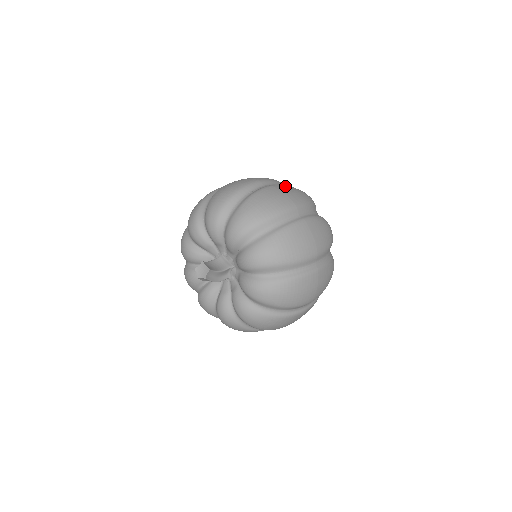
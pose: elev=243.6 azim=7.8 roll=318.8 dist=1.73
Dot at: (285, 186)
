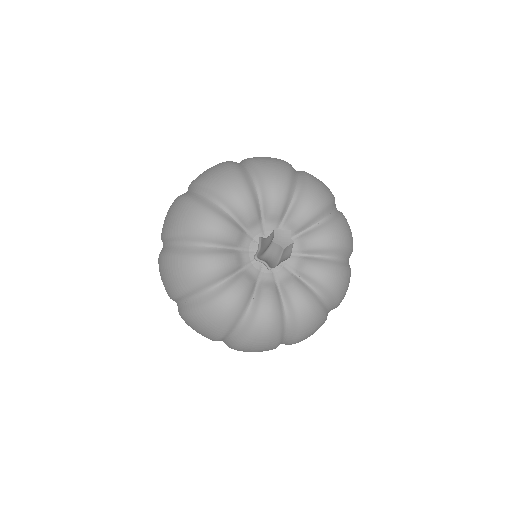
Dot at: occluded
